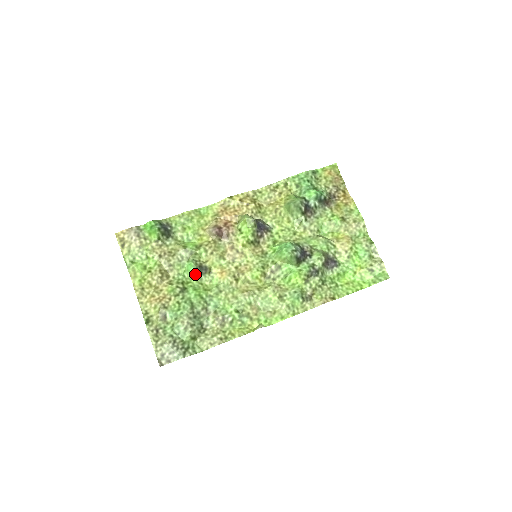
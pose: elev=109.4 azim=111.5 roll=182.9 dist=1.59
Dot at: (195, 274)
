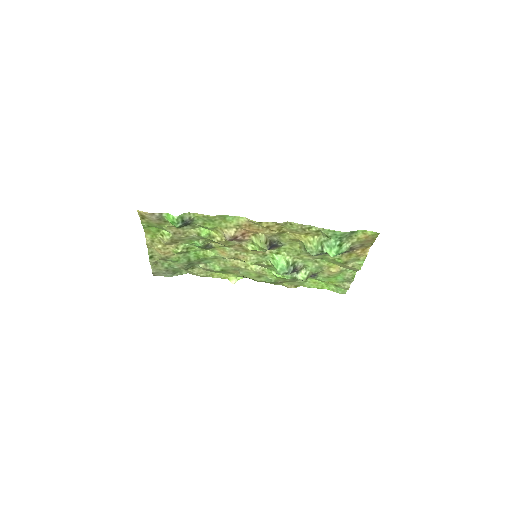
Dot at: (200, 247)
